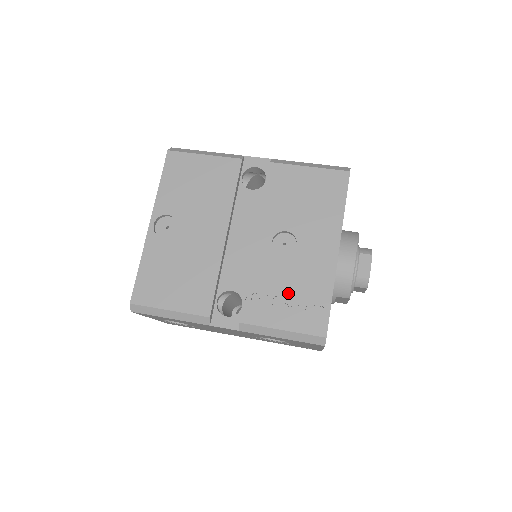
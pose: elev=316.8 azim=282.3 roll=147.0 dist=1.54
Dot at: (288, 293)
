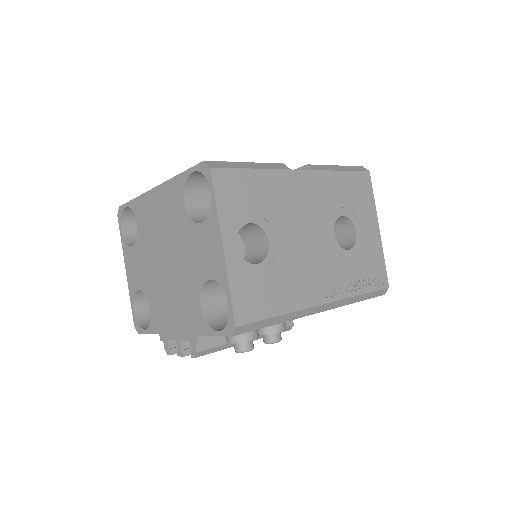
Dot at: occluded
